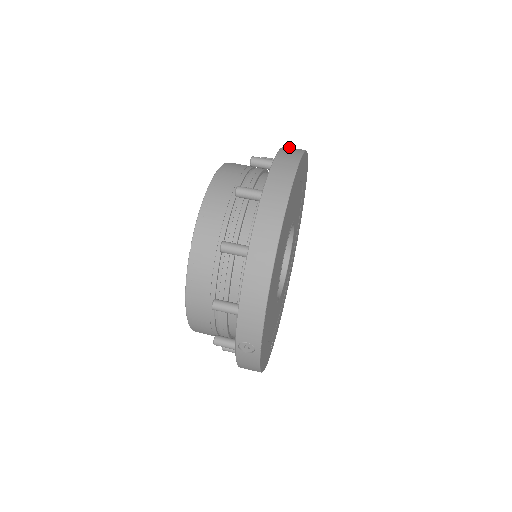
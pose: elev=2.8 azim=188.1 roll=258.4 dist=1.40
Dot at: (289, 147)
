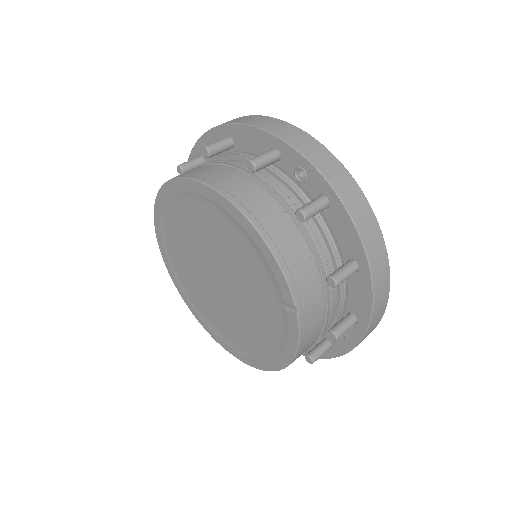
Dot at: (258, 123)
